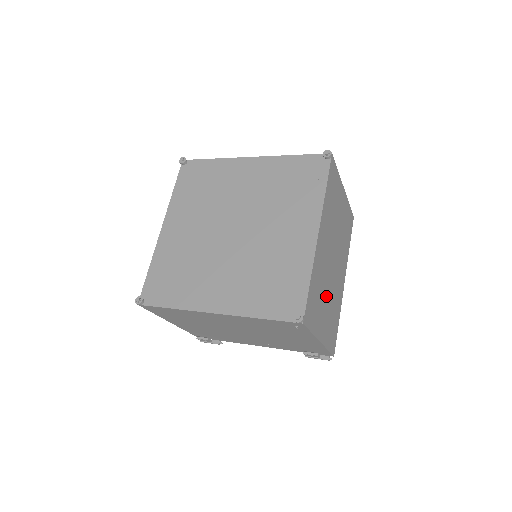
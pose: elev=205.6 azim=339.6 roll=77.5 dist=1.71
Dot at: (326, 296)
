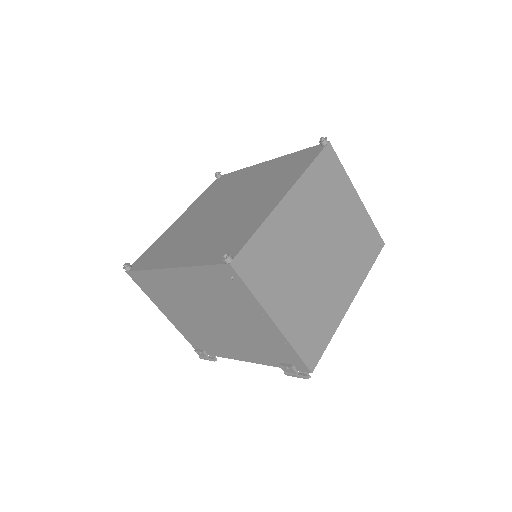
Dot at: (297, 279)
